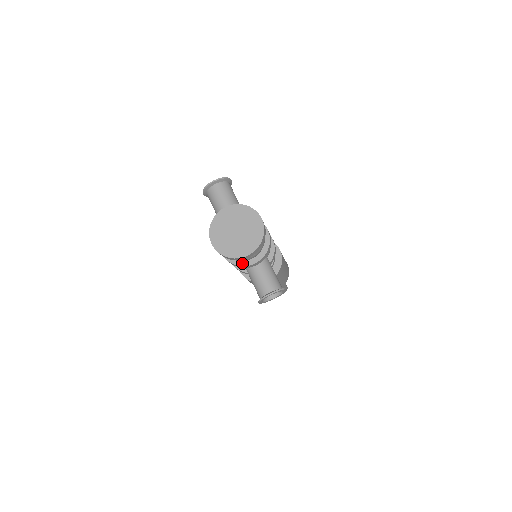
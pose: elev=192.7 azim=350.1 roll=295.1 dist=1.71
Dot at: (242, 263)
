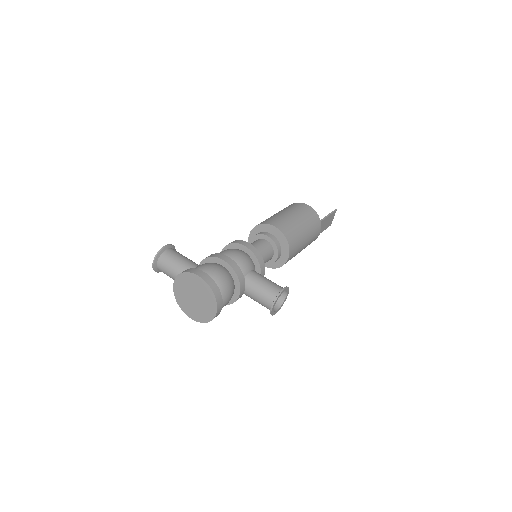
Dot at: (232, 300)
